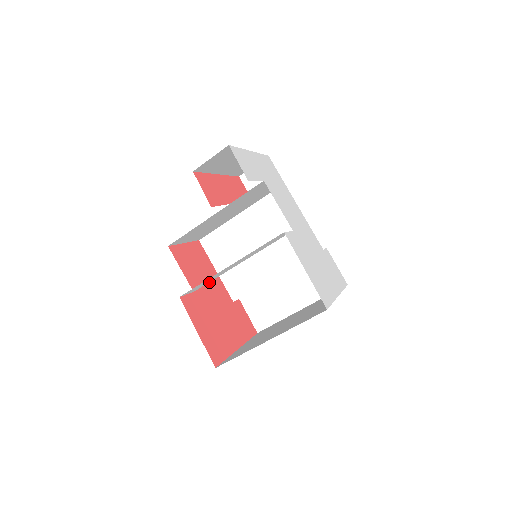
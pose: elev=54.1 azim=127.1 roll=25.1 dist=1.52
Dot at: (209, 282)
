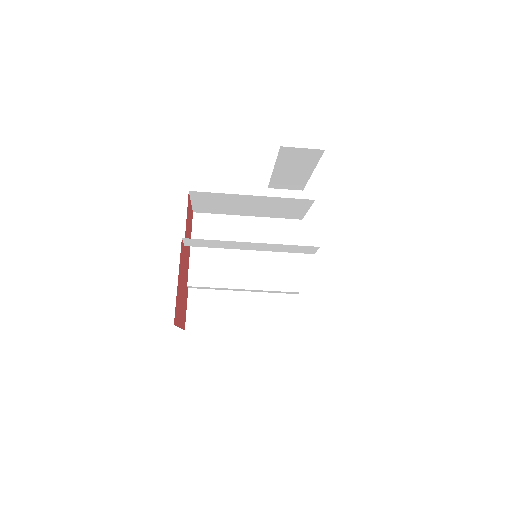
Dot at: (187, 251)
